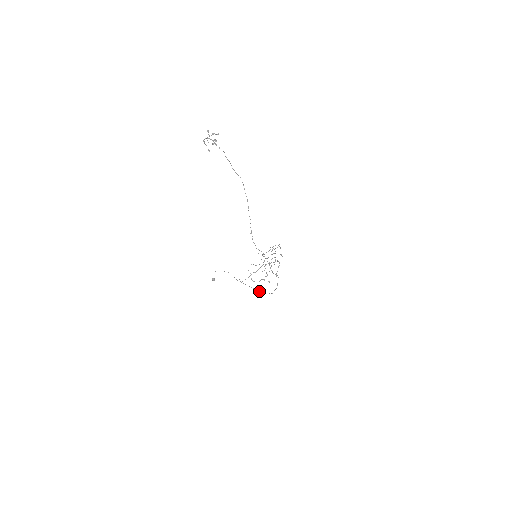
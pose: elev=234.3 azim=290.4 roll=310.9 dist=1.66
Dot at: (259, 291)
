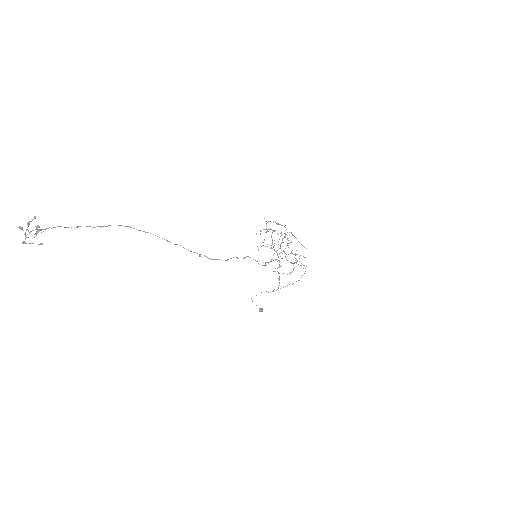
Dot at: occluded
